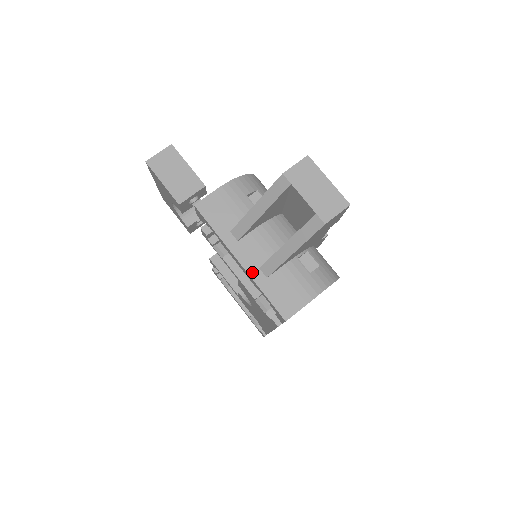
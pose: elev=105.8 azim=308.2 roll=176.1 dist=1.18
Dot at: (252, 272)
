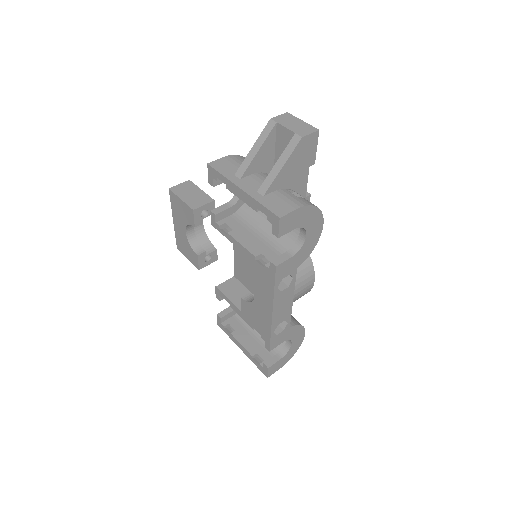
Dot at: (251, 194)
